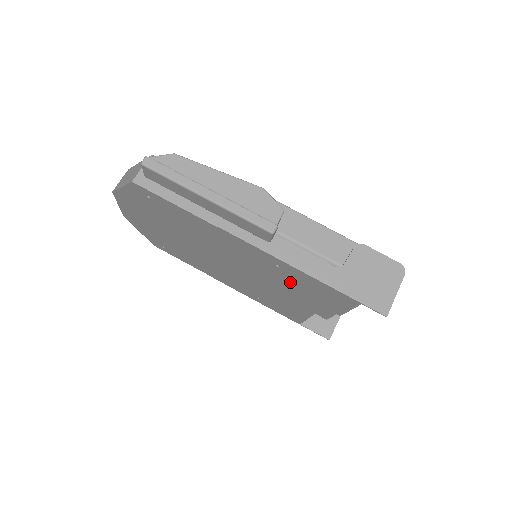
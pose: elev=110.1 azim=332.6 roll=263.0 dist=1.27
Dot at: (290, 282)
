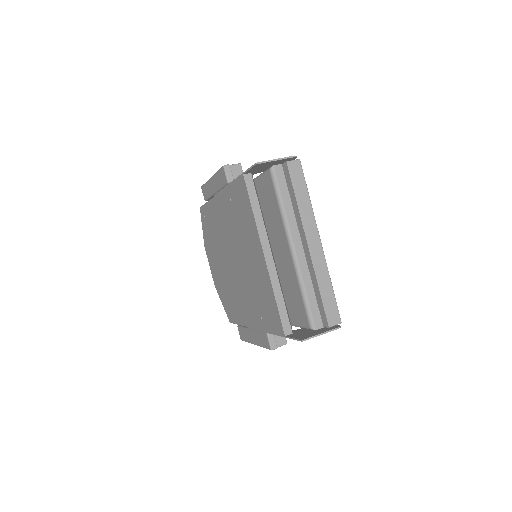
Dot at: (241, 218)
